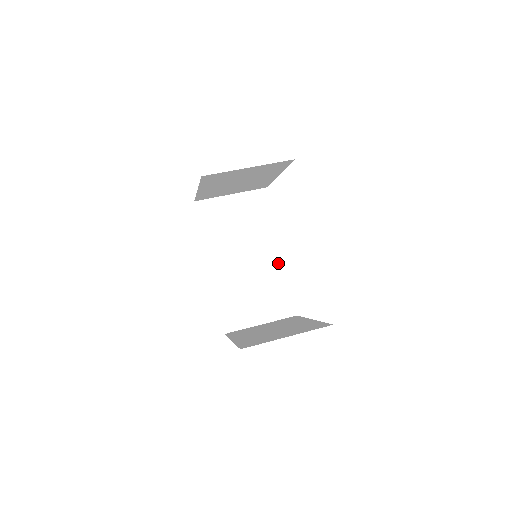
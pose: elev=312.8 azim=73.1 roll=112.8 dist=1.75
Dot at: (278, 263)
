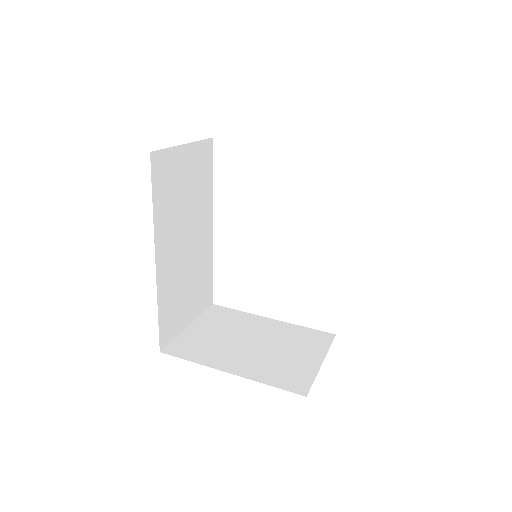
Dot at: (209, 243)
